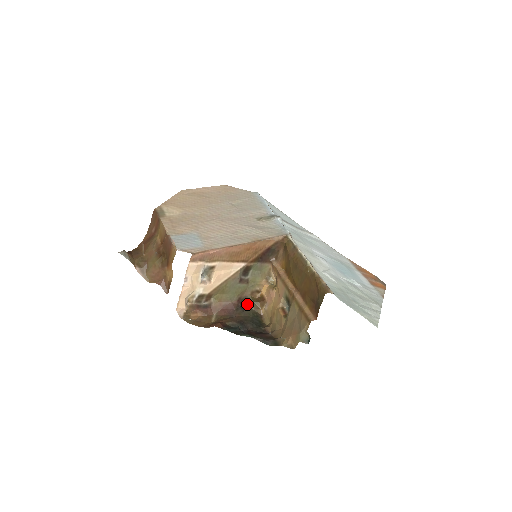
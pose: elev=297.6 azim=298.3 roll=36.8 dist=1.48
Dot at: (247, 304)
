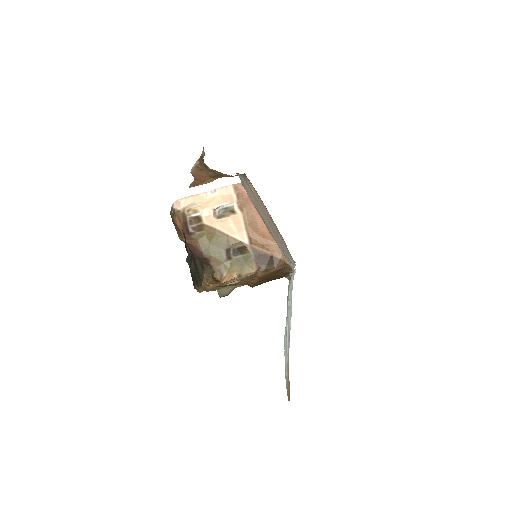
Dot at: (207, 268)
